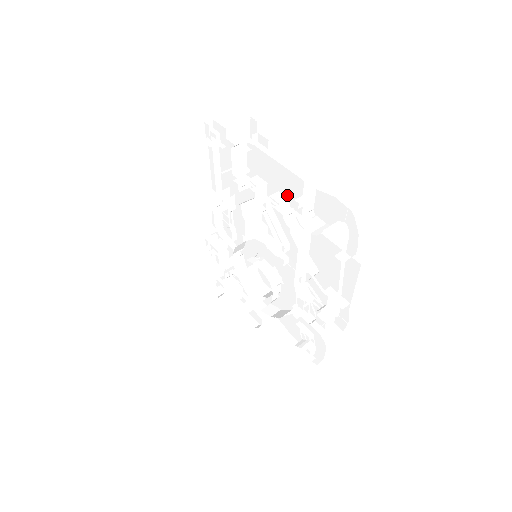
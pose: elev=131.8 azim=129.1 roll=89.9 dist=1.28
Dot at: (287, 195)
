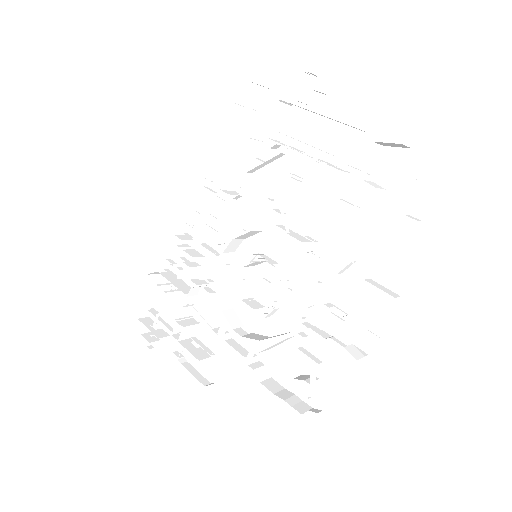
Dot at: (335, 161)
